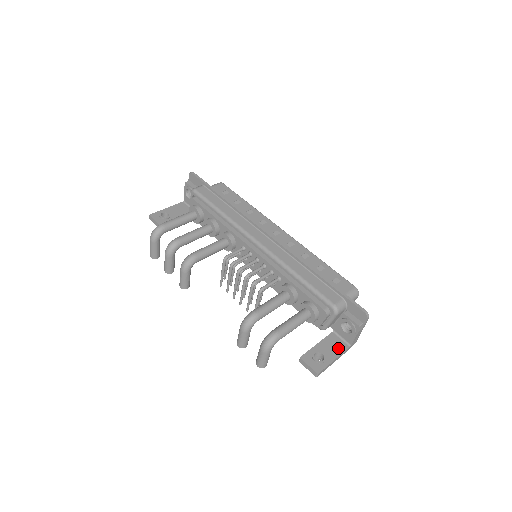
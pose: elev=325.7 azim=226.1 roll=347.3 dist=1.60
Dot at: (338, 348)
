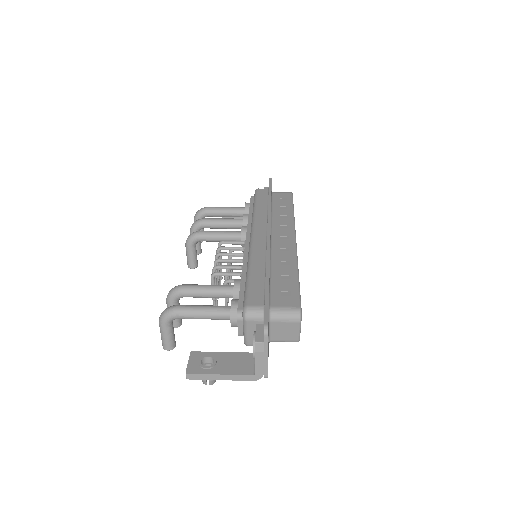
Dot at: (239, 368)
